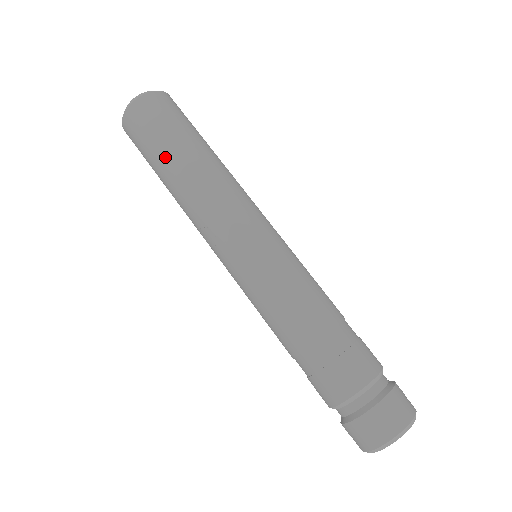
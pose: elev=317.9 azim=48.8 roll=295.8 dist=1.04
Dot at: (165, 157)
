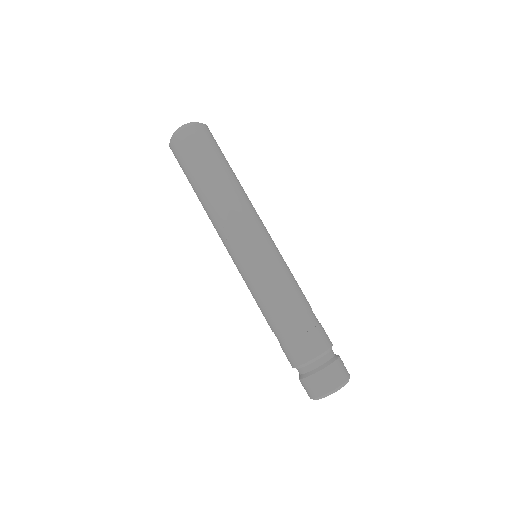
Dot at: (205, 172)
